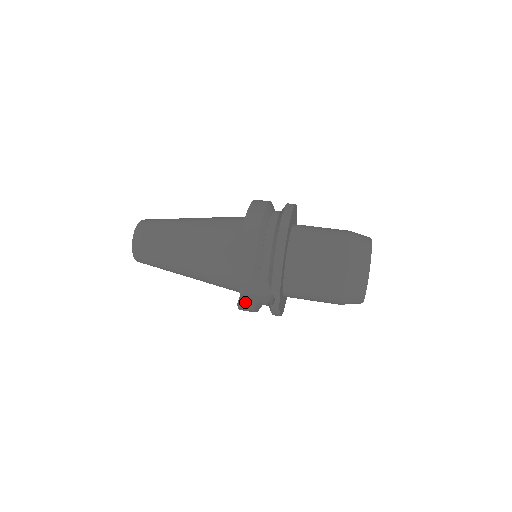
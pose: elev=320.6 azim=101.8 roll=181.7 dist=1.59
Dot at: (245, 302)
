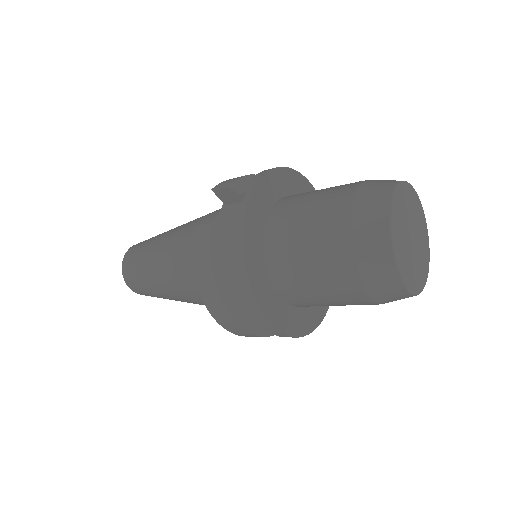
Dot at: (205, 227)
